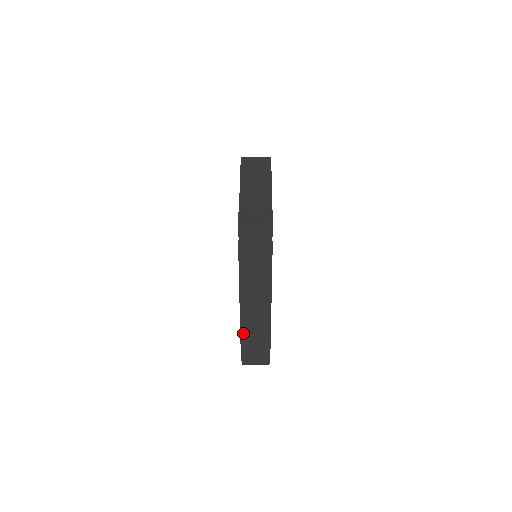
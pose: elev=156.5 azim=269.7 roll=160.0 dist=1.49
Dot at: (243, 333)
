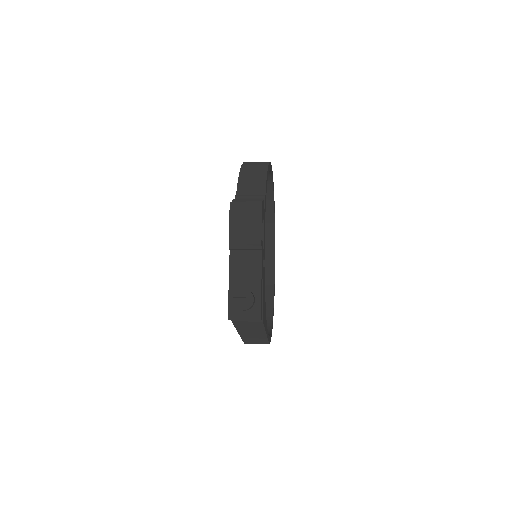
Dot at: (245, 340)
